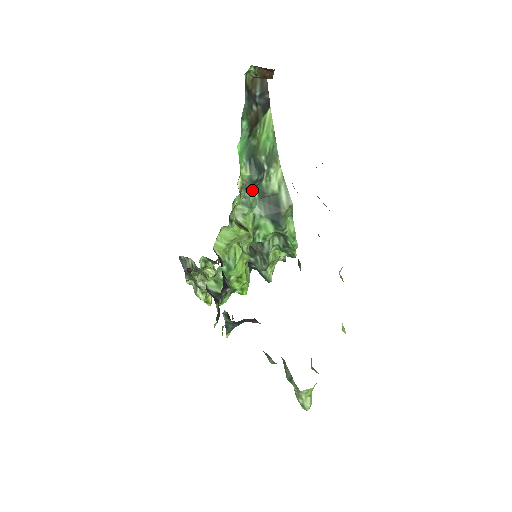
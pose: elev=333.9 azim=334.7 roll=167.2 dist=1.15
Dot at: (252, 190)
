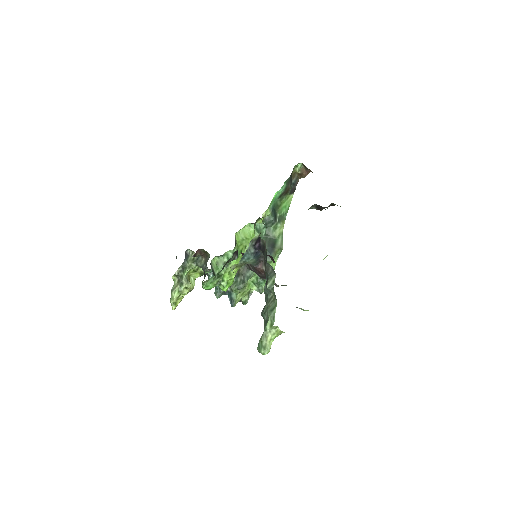
Dot at: (265, 227)
